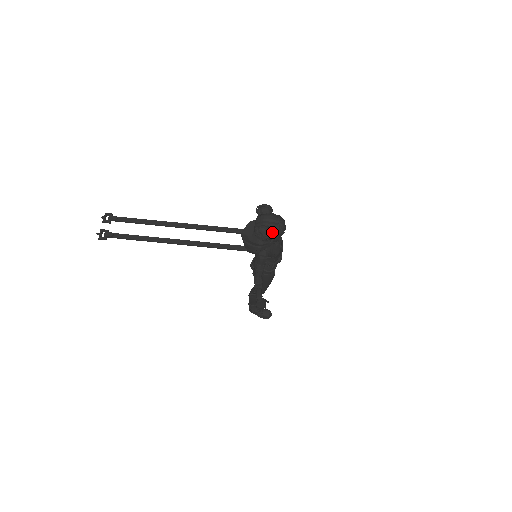
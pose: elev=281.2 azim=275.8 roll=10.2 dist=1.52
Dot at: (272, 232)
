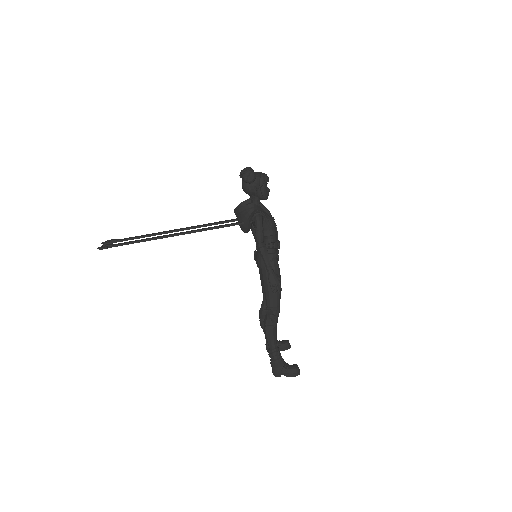
Dot at: (257, 176)
